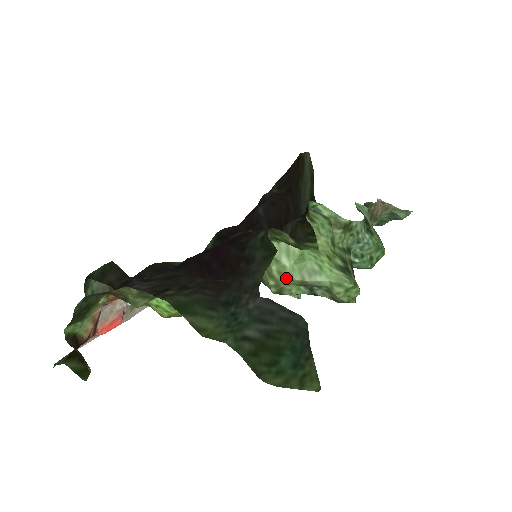
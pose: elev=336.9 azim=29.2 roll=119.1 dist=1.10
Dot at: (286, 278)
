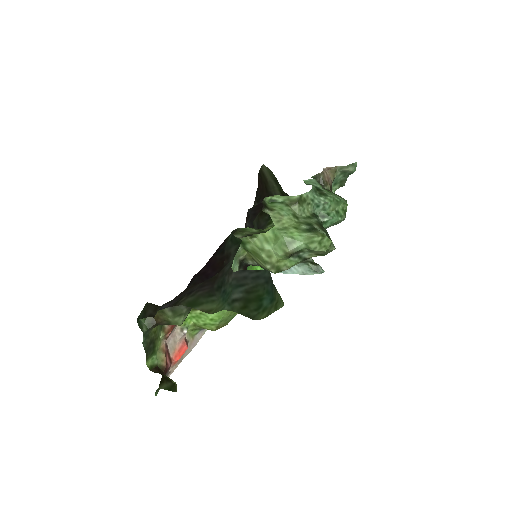
Dot at: (275, 258)
